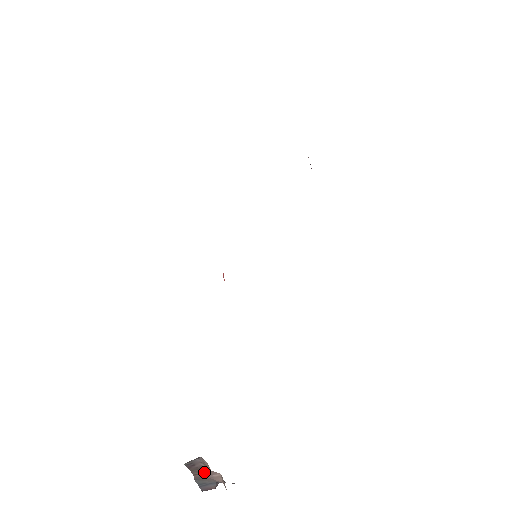
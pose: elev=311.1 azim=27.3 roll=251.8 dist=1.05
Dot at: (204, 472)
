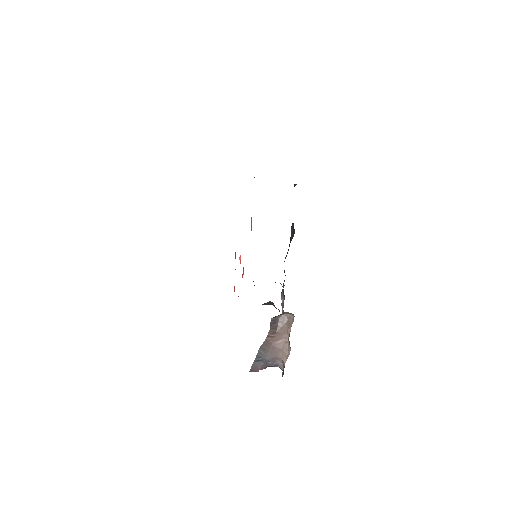
Dot at: (275, 335)
